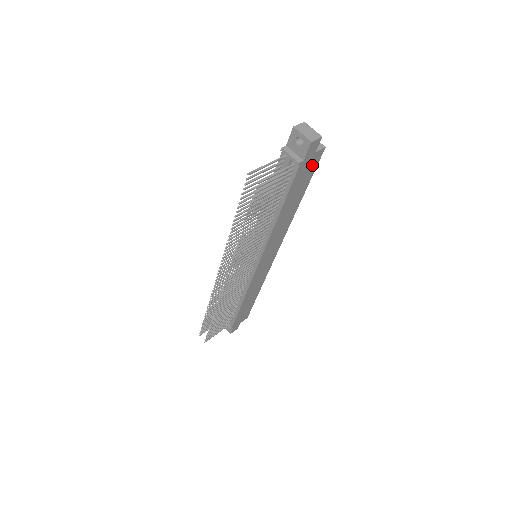
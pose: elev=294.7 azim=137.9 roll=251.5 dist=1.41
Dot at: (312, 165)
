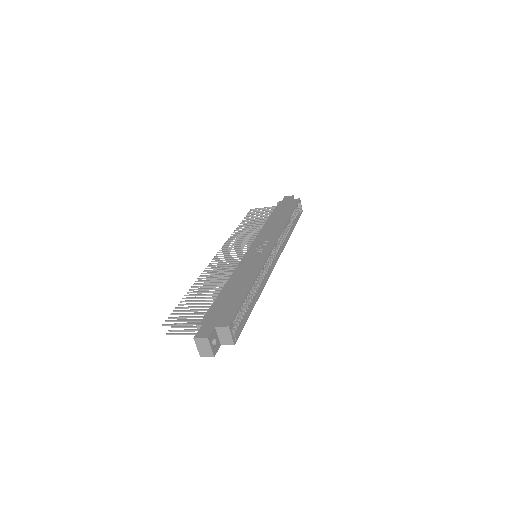
Dot at: occluded
